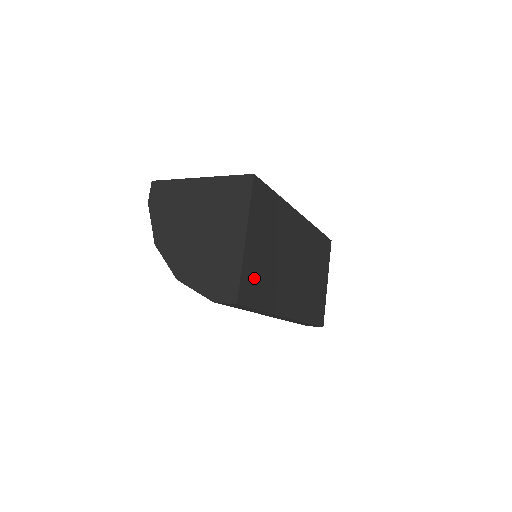
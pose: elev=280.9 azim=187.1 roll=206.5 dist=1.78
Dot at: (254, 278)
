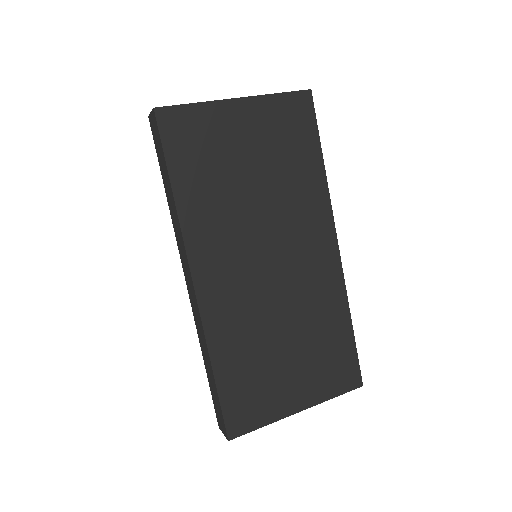
Dot at: (202, 142)
